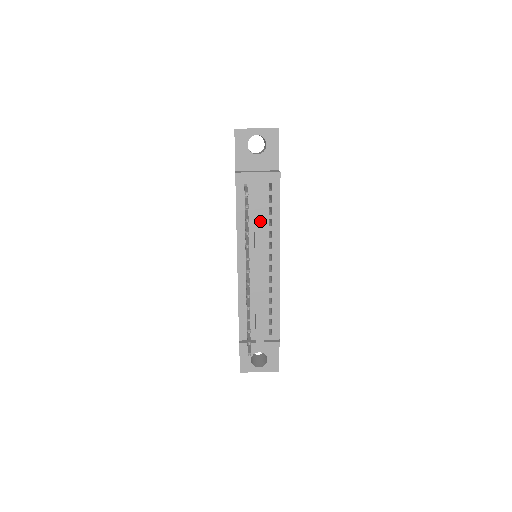
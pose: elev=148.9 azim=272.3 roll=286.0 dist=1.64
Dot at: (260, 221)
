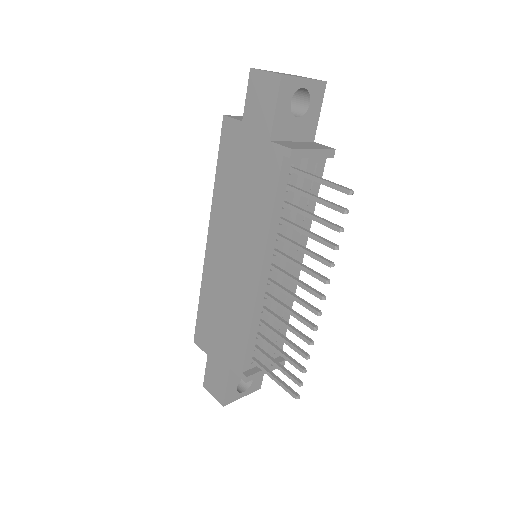
Dot at: (301, 217)
